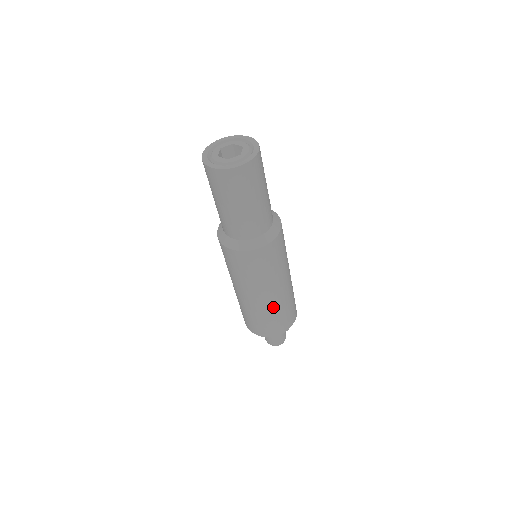
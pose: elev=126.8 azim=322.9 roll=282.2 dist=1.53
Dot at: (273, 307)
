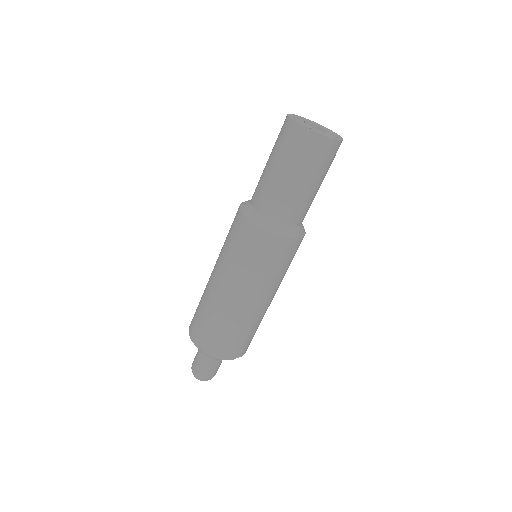
Dot at: (242, 318)
